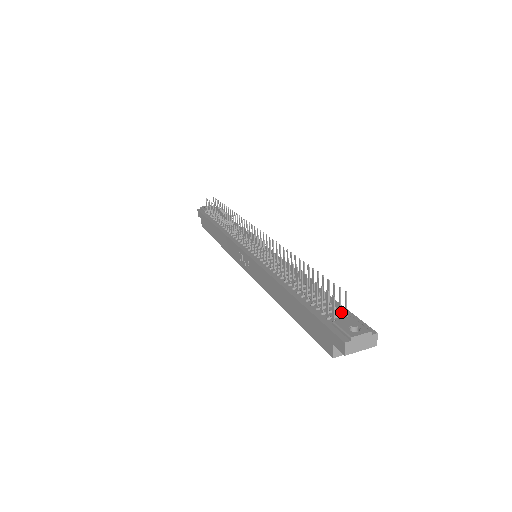
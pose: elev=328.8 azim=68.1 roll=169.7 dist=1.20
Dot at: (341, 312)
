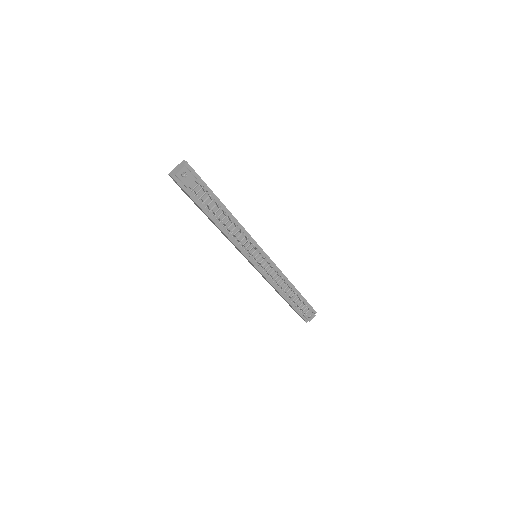
Dot at: (306, 307)
